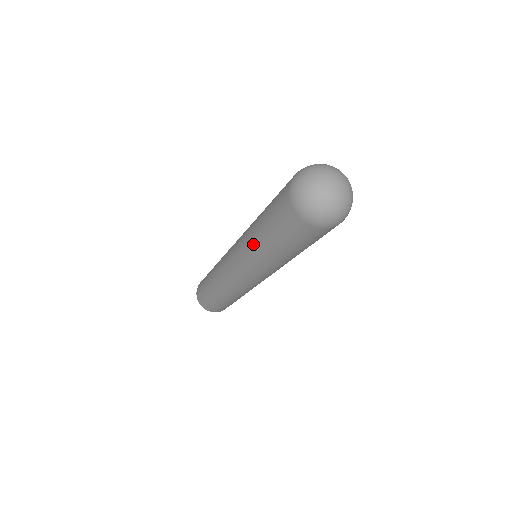
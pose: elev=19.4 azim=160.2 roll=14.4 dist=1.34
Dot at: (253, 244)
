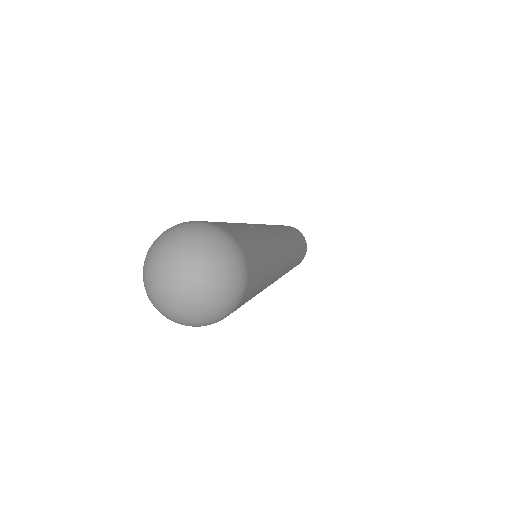
Dot at: occluded
